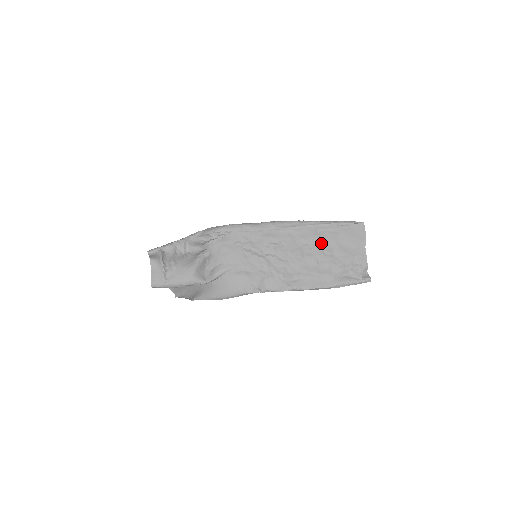
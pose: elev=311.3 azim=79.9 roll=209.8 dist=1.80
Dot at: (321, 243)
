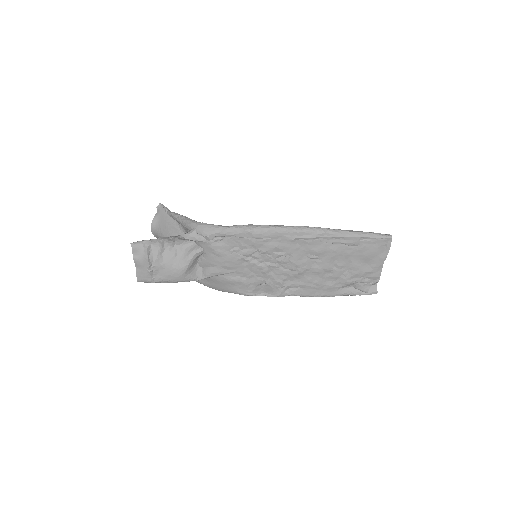
Dot at: (333, 257)
